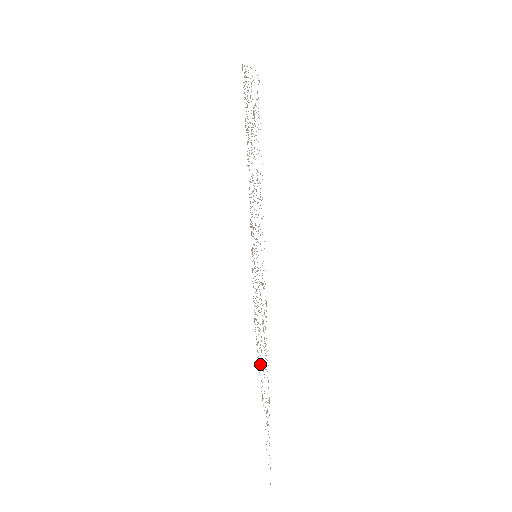
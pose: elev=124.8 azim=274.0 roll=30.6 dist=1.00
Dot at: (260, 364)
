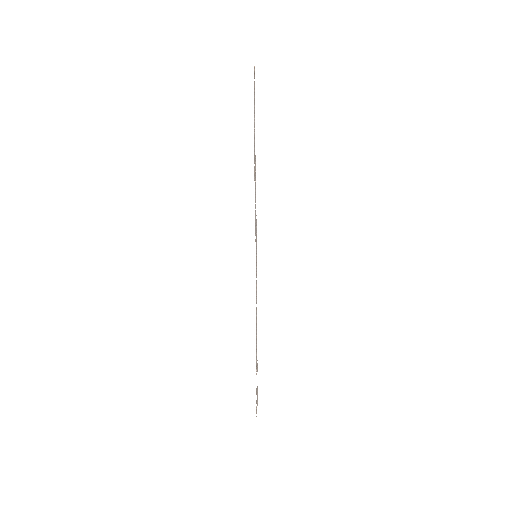
Dot at: occluded
